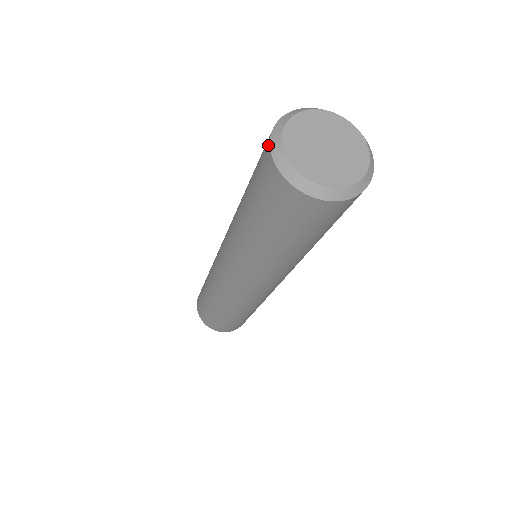
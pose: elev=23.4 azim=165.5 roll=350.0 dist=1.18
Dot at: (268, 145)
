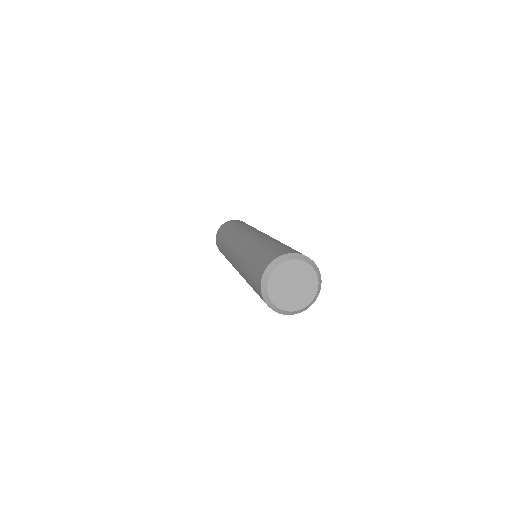
Dot at: (260, 286)
